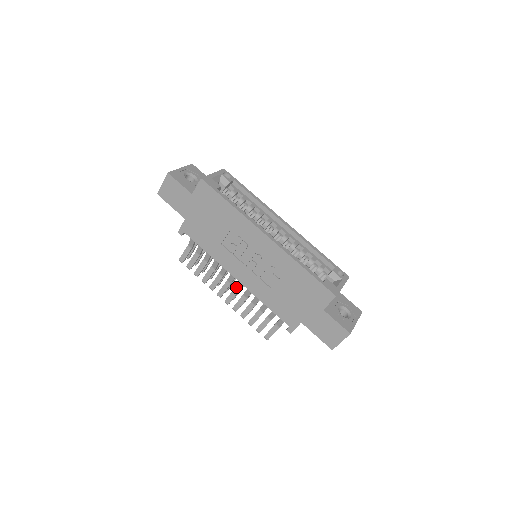
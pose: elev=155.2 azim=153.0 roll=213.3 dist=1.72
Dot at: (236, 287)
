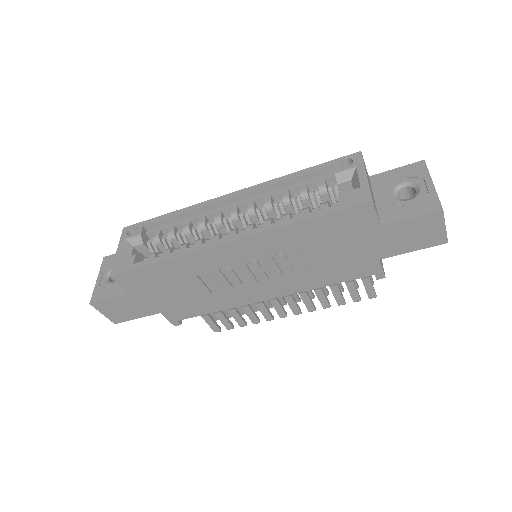
Dot at: (284, 296)
